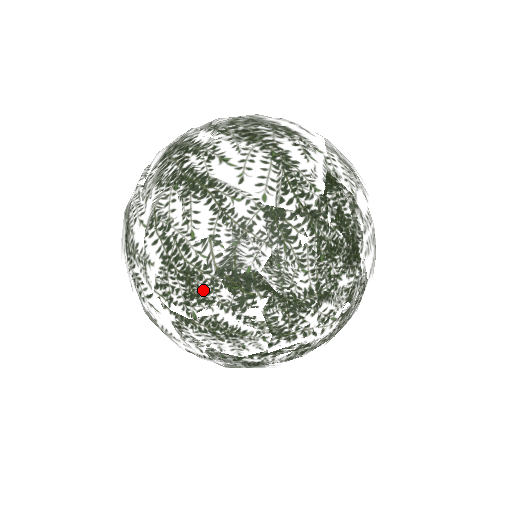
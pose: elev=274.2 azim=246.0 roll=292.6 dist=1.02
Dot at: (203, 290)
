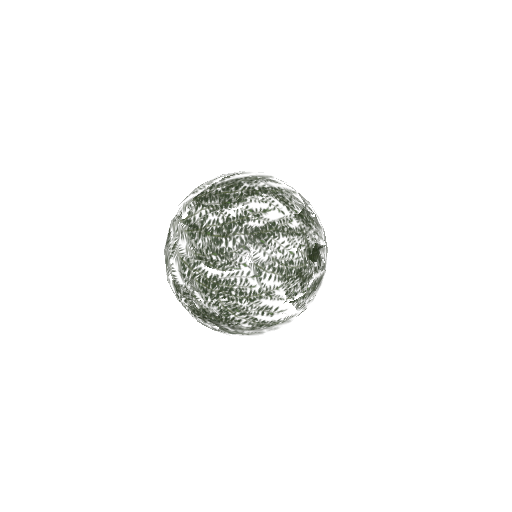
Dot at: (308, 272)
